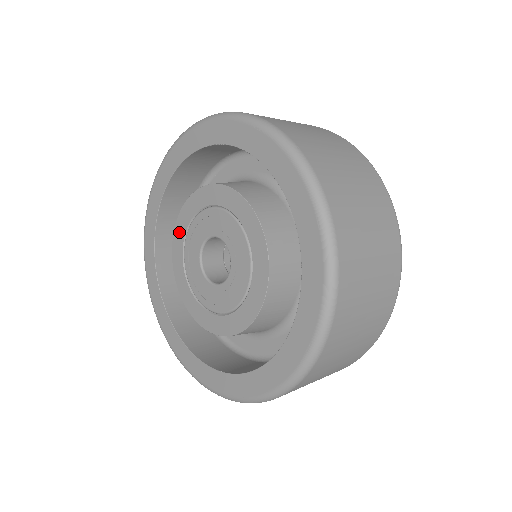
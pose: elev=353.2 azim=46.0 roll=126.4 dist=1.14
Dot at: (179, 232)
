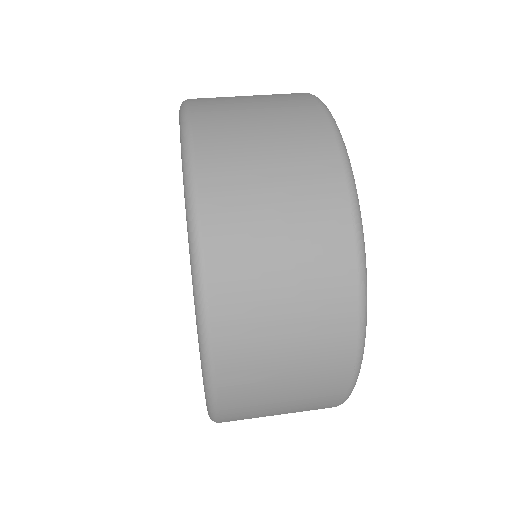
Dot at: occluded
